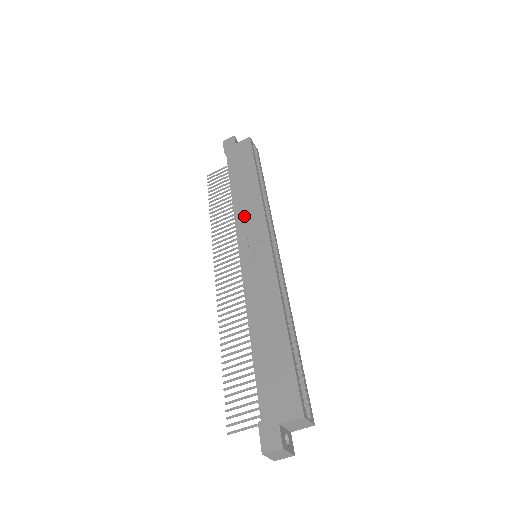
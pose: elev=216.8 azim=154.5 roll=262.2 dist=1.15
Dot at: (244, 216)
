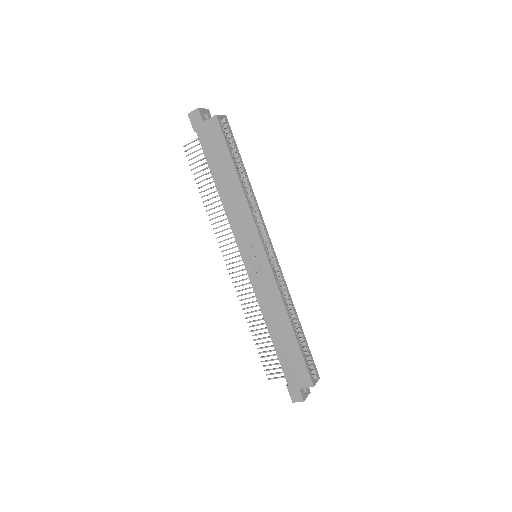
Dot at: (237, 223)
